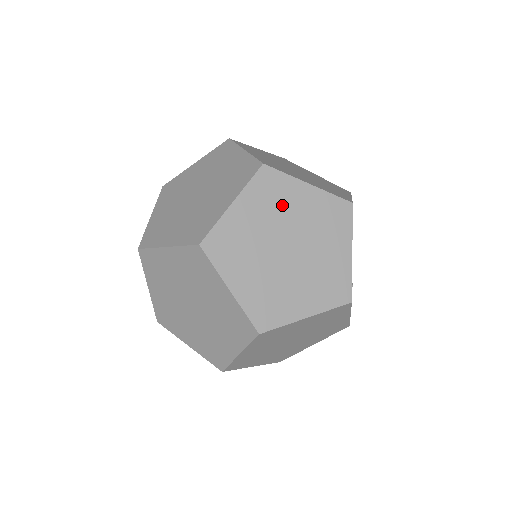
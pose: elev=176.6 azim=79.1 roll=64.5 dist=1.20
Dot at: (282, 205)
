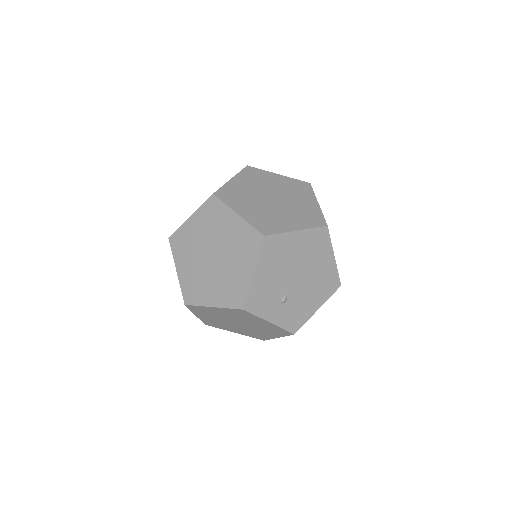
Dot at: (217, 225)
